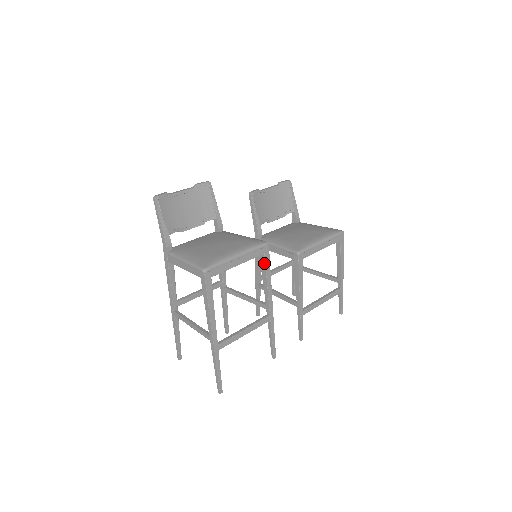
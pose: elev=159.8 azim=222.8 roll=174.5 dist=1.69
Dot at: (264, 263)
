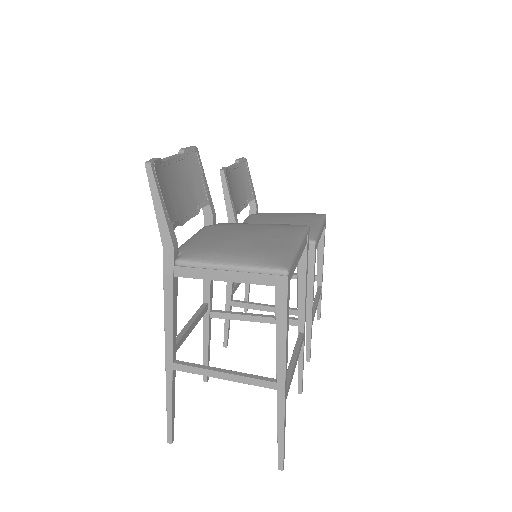
Dot at: (305, 257)
